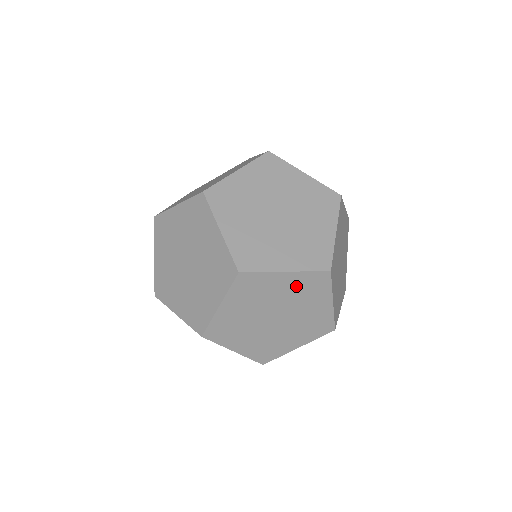
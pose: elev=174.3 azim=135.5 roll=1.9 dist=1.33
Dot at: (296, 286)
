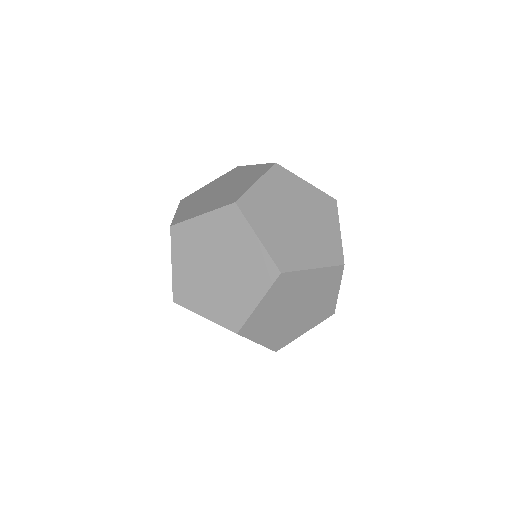
Dot at: (217, 227)
